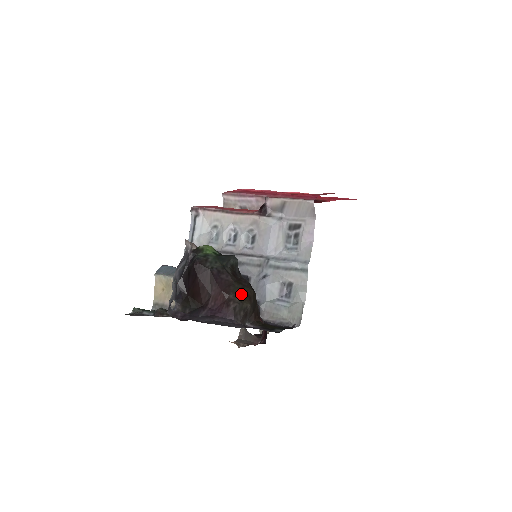
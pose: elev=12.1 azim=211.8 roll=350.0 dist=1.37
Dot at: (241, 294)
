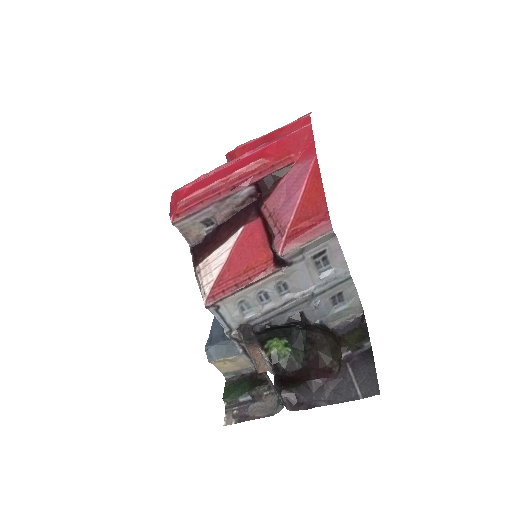
Dot at: (333, 356)
